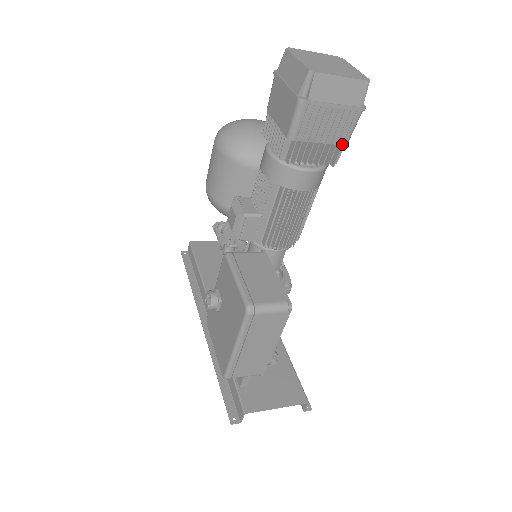
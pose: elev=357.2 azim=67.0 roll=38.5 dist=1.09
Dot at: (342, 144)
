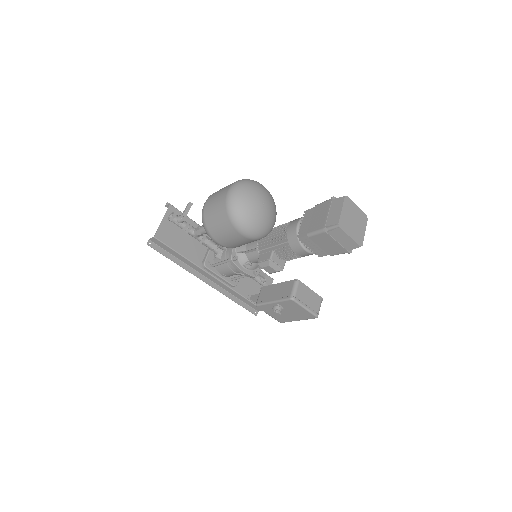
Dot at: occluded
